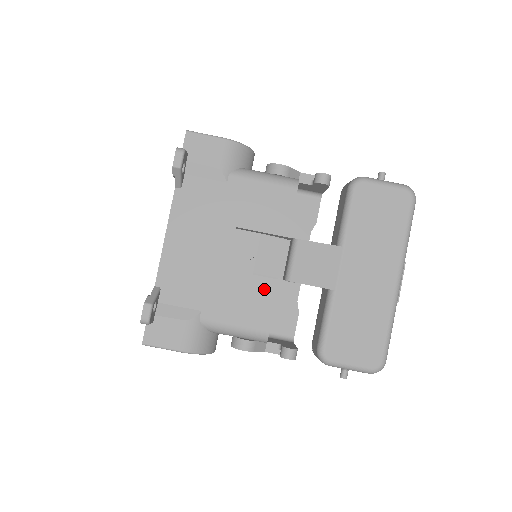
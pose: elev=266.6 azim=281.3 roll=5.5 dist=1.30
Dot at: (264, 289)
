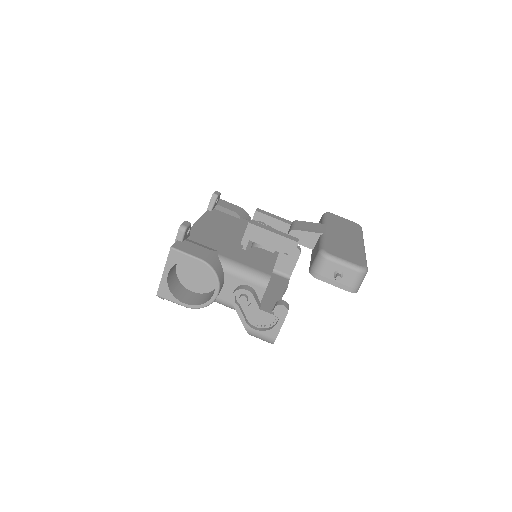
Dot at: (275, 233)
